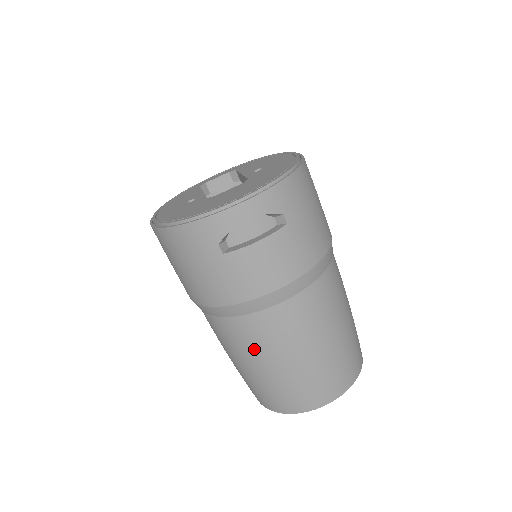
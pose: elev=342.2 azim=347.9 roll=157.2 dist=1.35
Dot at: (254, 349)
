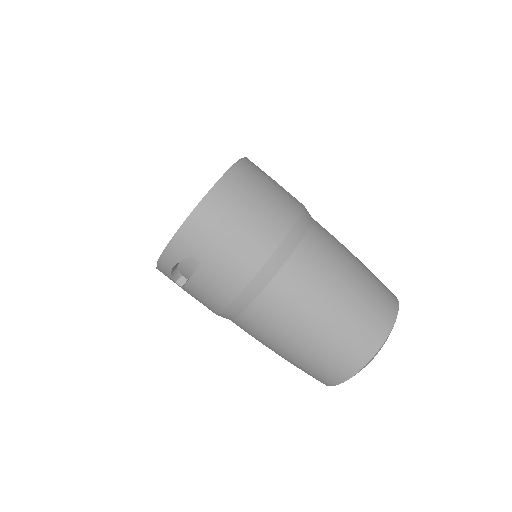
Dot at: occluded
